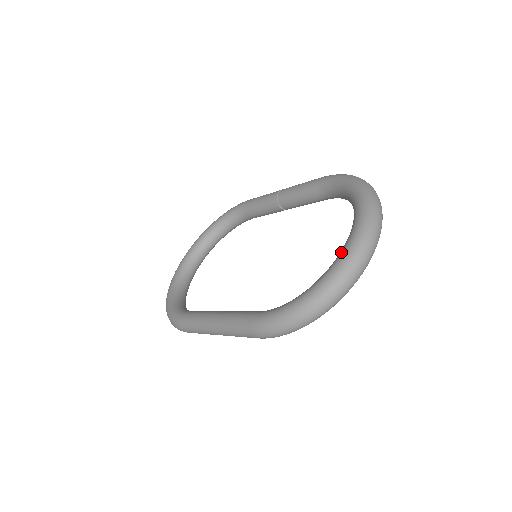
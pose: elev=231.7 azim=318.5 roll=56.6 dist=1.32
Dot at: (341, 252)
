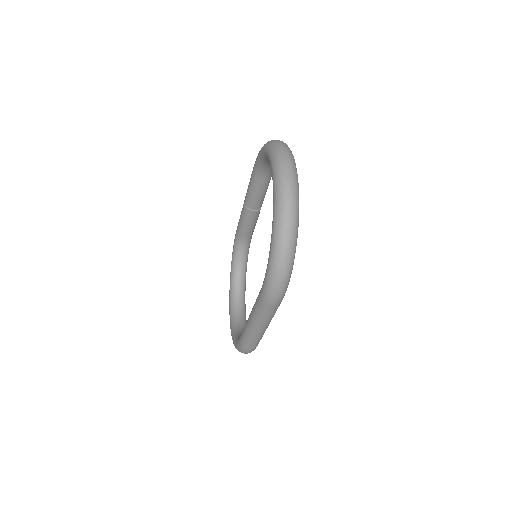
Dot at: (273, 197)
